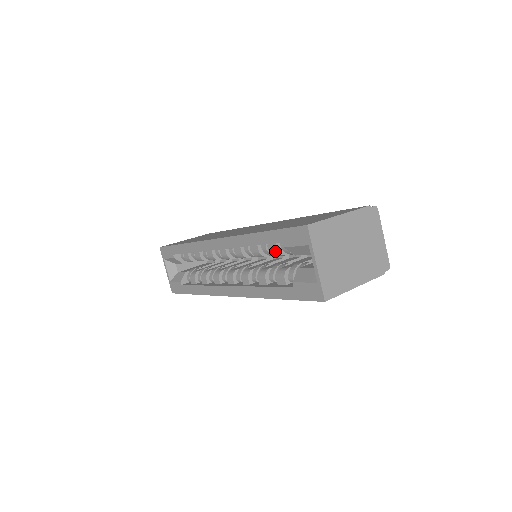
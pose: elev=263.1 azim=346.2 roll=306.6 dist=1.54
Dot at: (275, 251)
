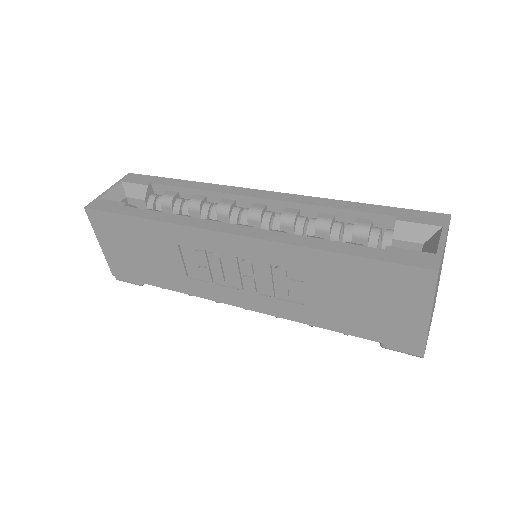
Dot at: (365, 225)
